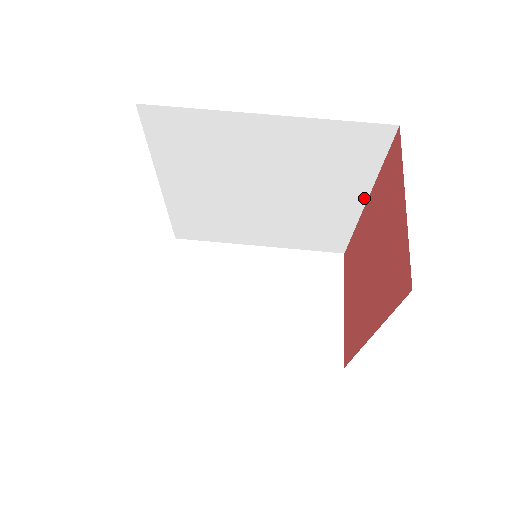
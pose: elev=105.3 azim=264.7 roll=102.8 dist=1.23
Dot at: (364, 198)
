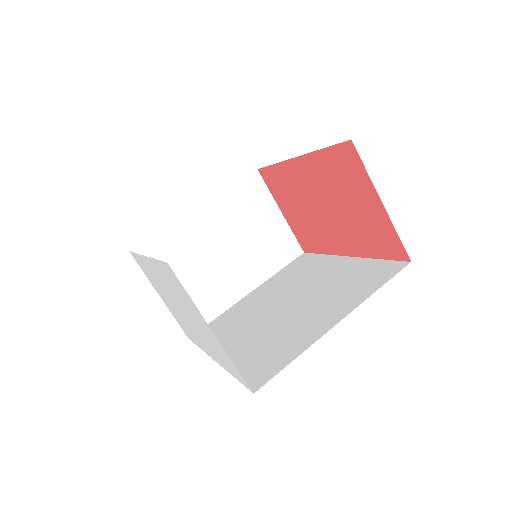
Dot at: occluded
